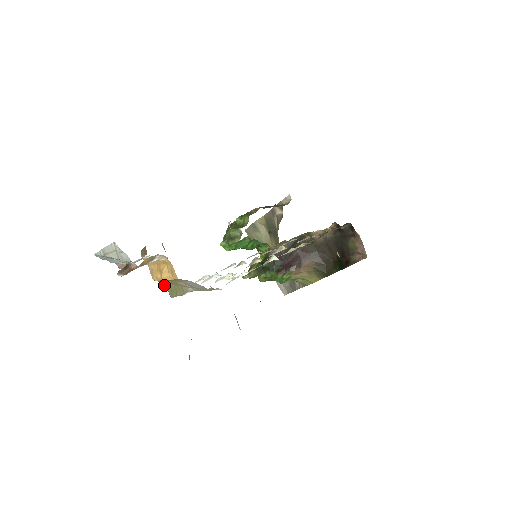
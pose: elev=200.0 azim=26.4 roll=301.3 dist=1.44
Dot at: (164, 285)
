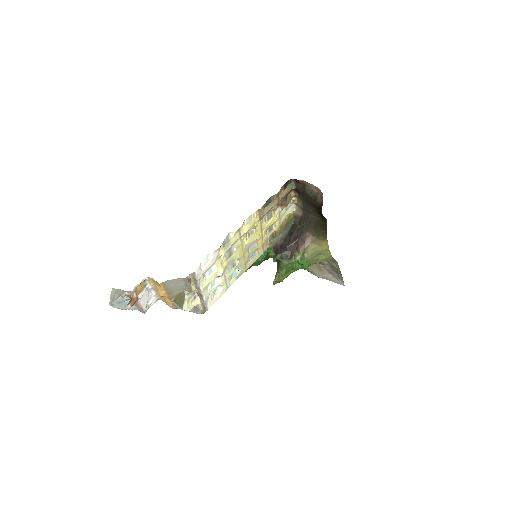
Dot at: occluded
